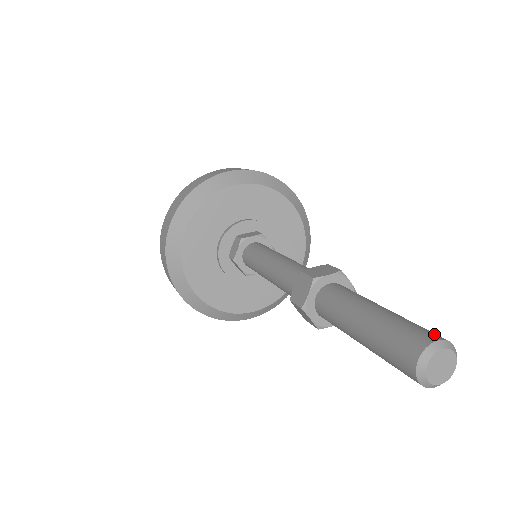
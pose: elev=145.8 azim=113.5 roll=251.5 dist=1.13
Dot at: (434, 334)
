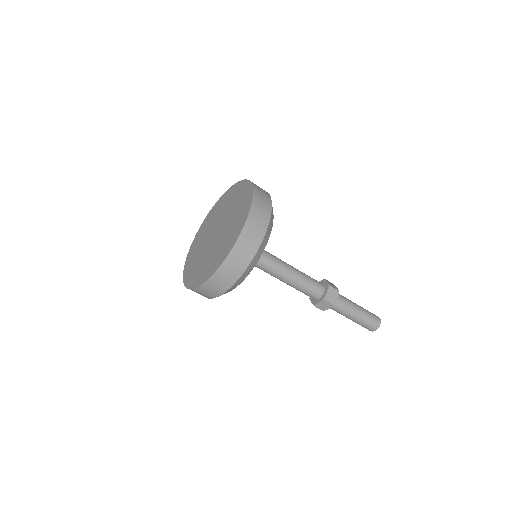
Dot at: (378, 320)
